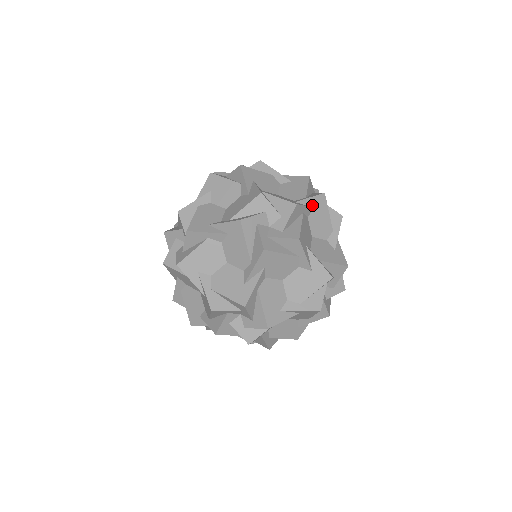
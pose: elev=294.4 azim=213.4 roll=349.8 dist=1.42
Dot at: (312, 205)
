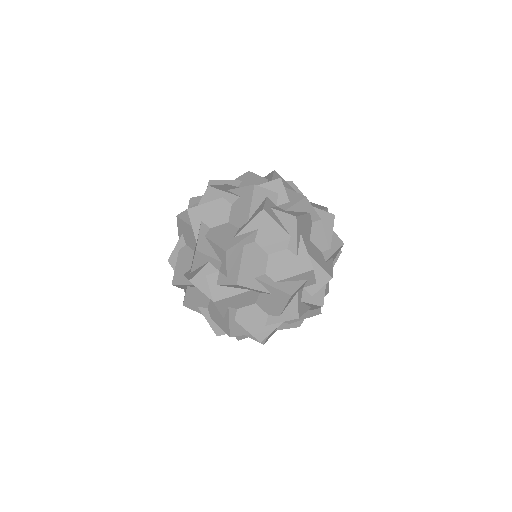
Dot at: occluded
